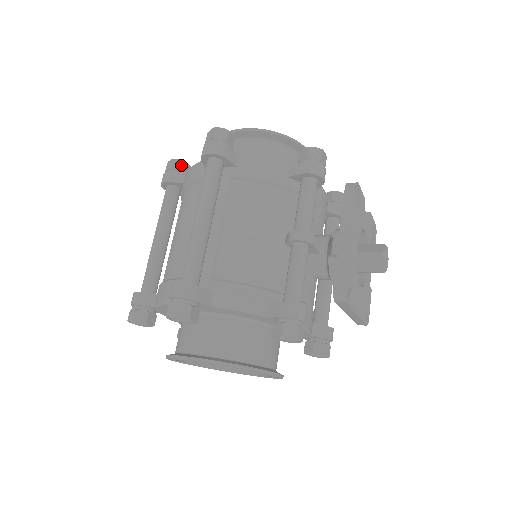
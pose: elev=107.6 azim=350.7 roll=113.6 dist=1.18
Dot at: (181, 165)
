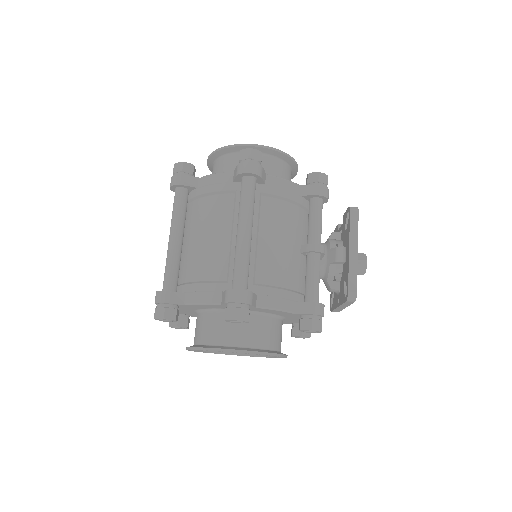
Dot at: (191, 169)
